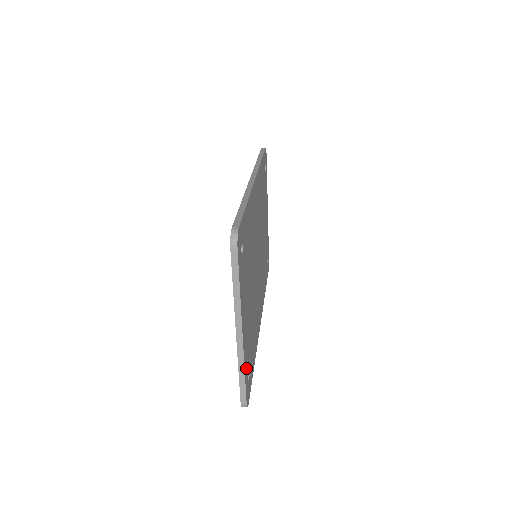
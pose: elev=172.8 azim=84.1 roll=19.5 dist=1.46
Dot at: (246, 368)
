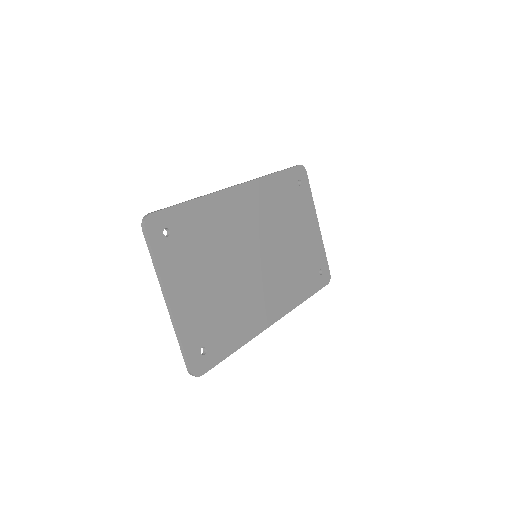
Dot at: (189, 339)
